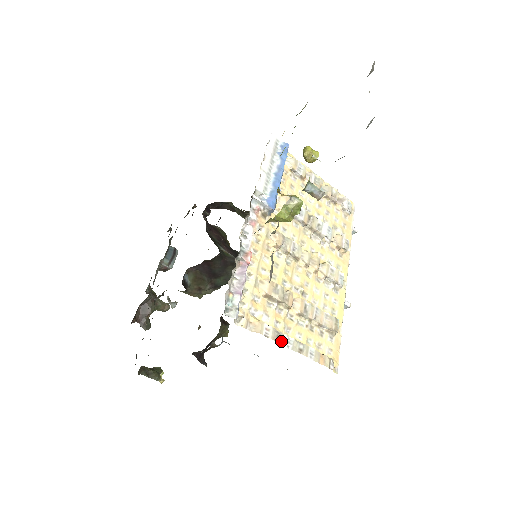
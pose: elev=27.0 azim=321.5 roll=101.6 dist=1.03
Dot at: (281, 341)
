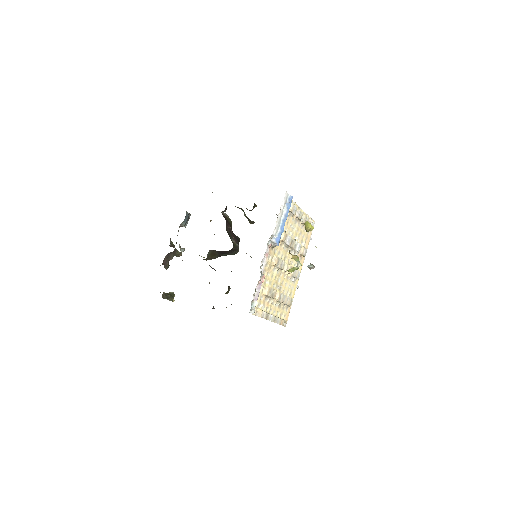
Dot at: (268, 318)
